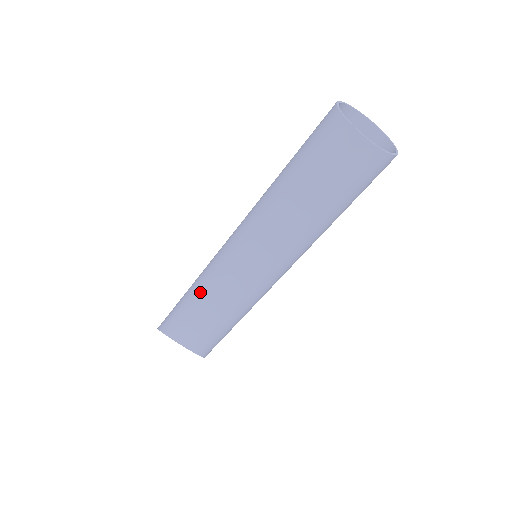
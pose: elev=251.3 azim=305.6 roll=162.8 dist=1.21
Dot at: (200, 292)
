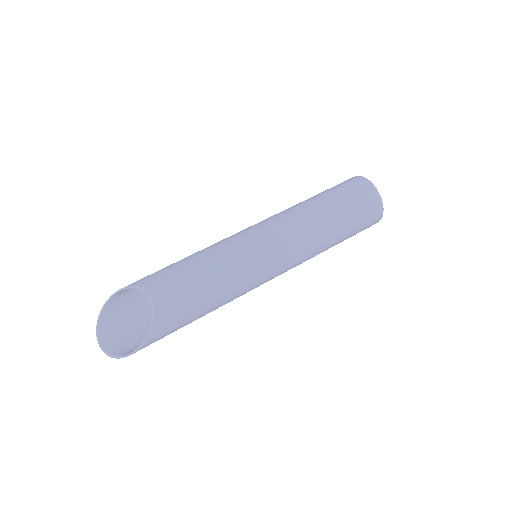
Dot at: (200, 252)
